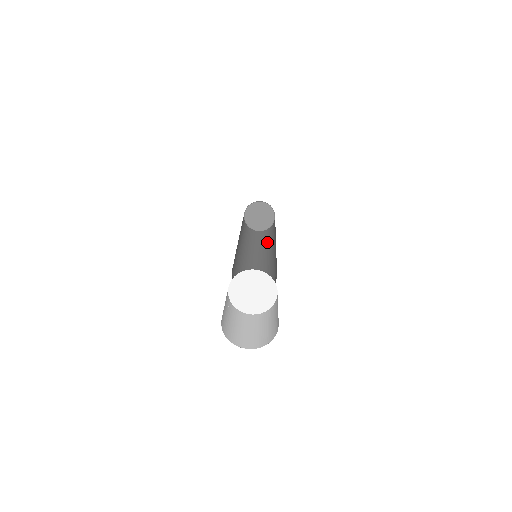
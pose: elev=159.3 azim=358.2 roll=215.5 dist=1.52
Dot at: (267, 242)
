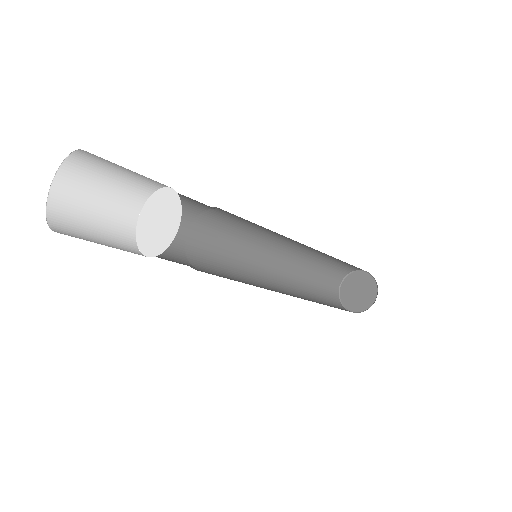
Dot at: occluded
